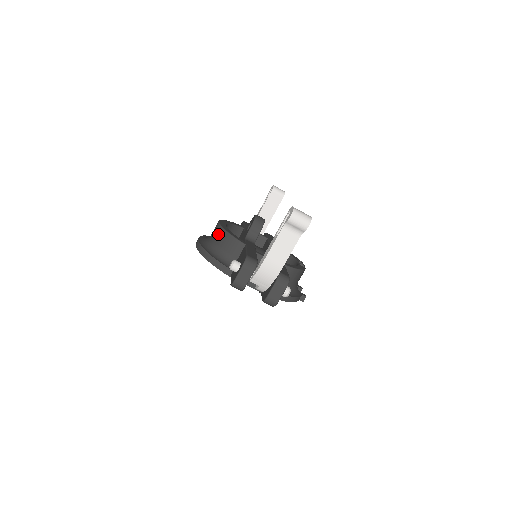
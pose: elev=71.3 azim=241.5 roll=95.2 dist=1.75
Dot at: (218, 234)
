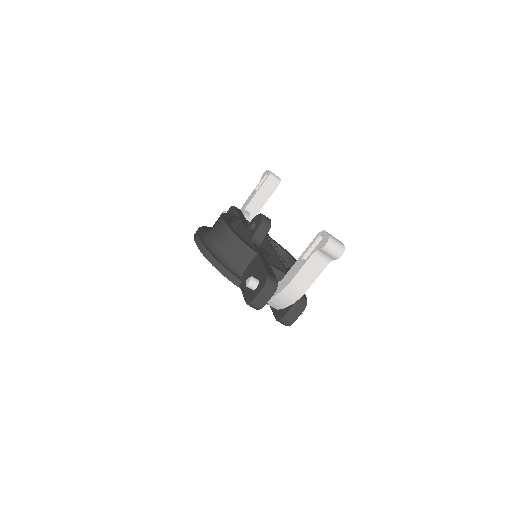
Dot at: (224, 235)
